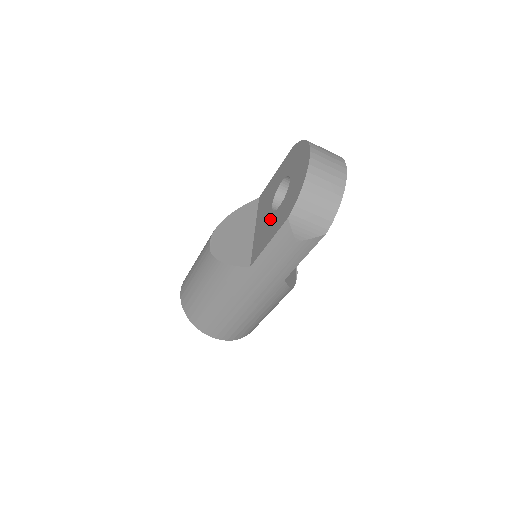
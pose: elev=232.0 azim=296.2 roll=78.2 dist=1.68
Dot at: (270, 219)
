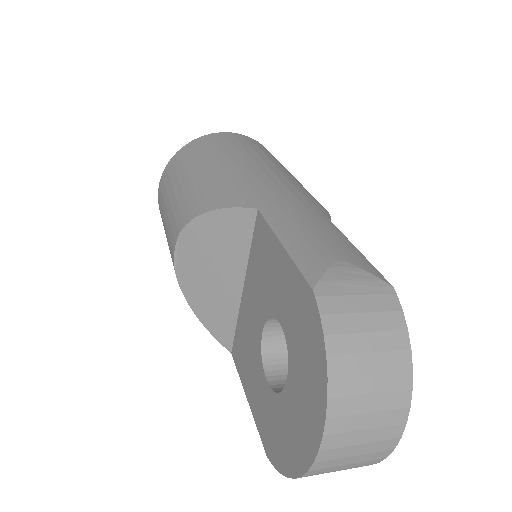
Dot at: (255, 358)
